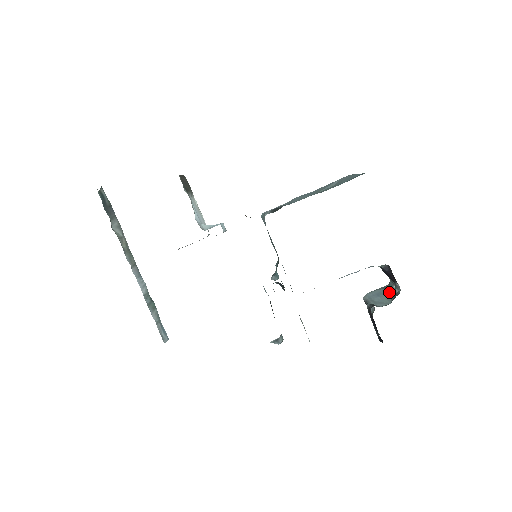
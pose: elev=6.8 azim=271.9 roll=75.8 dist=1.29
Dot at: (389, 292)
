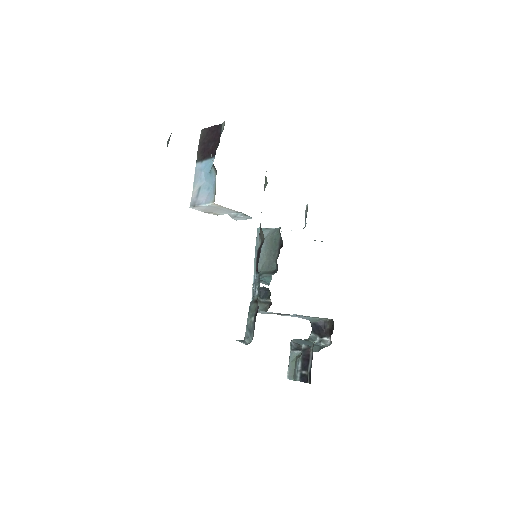
Dot at: occluded
